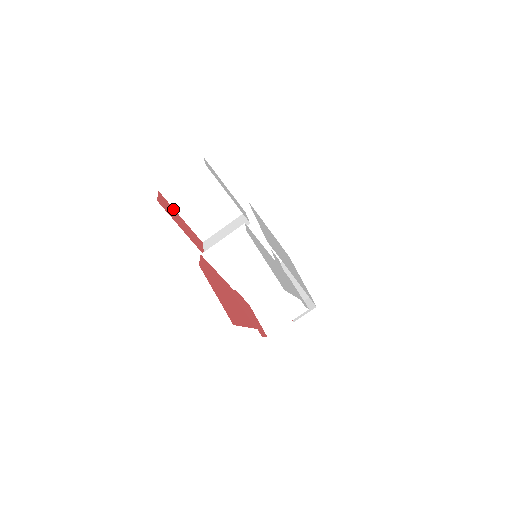
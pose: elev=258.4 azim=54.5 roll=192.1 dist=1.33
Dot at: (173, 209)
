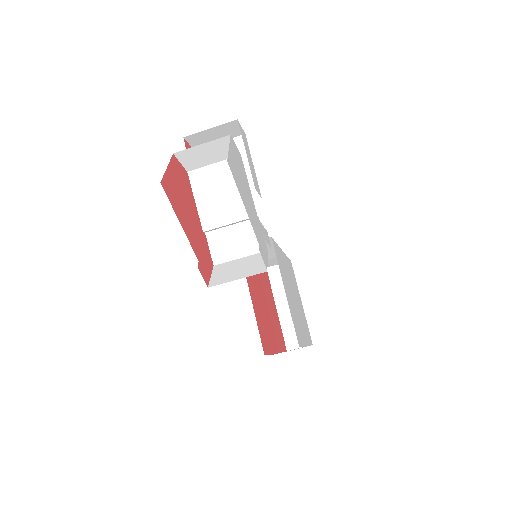
Dot at: occluded
